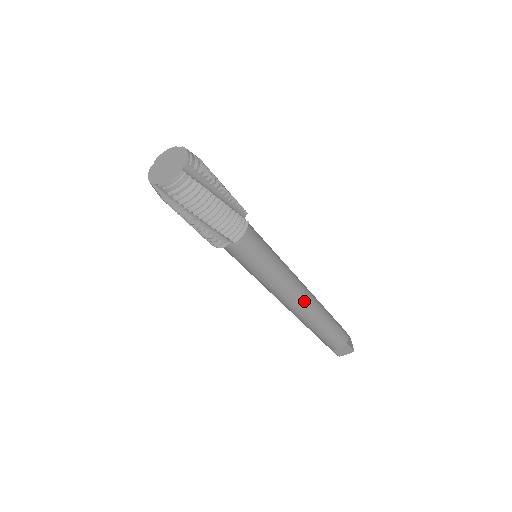
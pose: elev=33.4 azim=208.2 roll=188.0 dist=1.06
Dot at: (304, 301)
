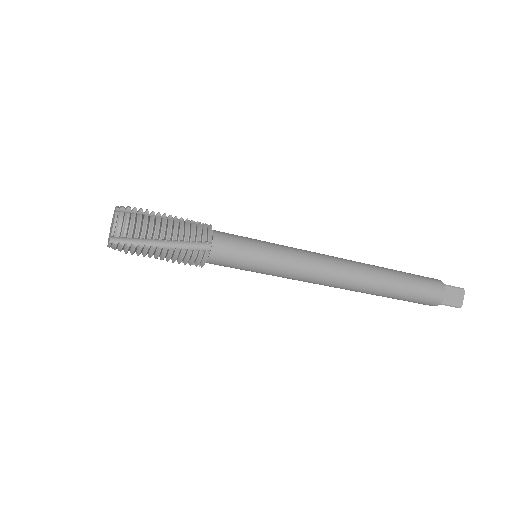
Dot at: (341, 264)
